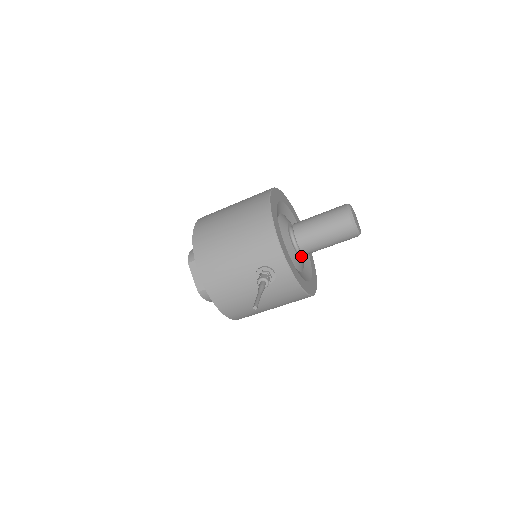
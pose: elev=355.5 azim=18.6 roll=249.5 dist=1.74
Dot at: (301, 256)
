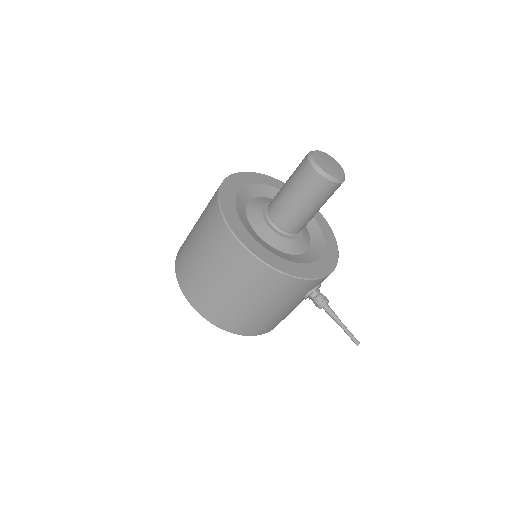
Dot at: occluded
